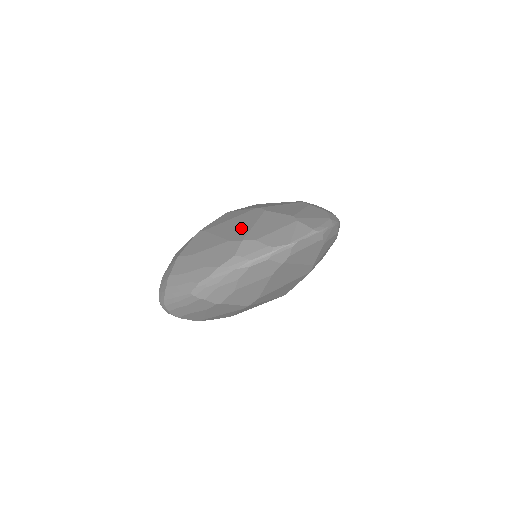
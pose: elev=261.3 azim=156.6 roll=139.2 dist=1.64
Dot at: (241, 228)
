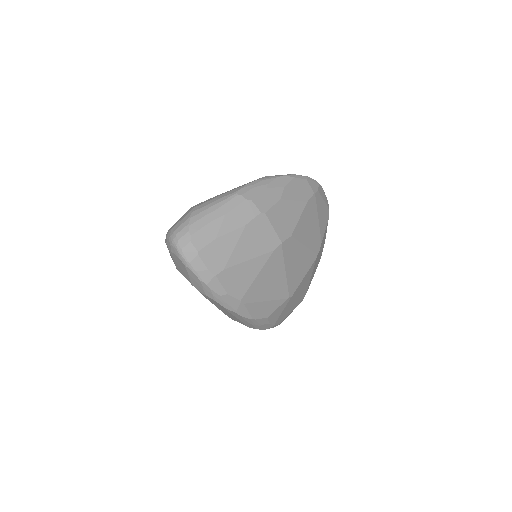
Dot at: occluded
